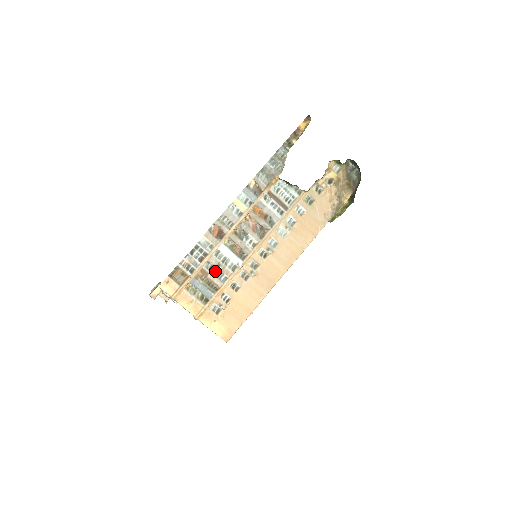
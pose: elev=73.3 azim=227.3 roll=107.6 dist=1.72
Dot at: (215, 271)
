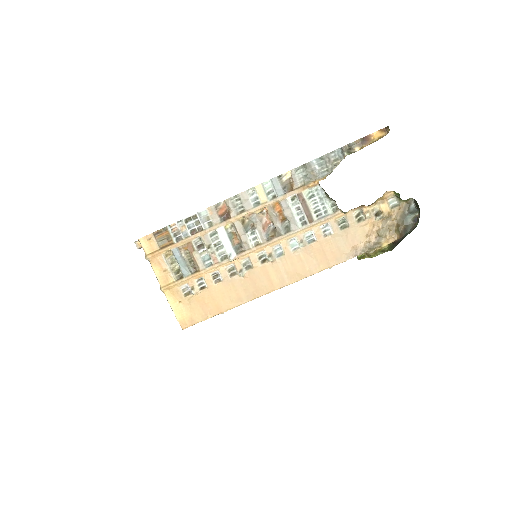
Dot at: (203, 251)
